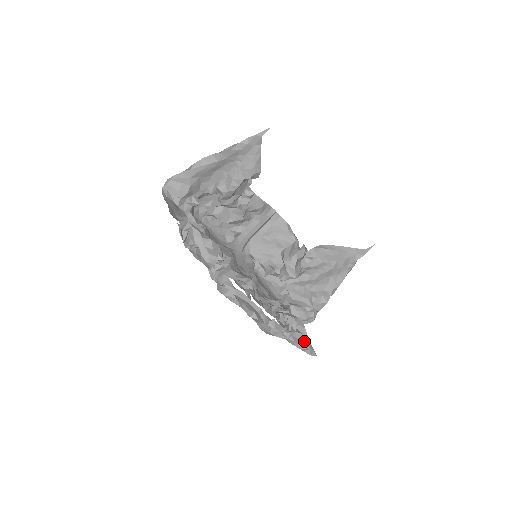
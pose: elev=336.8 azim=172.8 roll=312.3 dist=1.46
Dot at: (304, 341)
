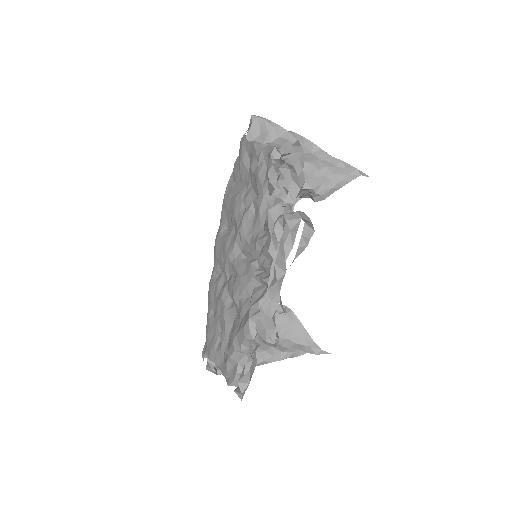
Dot at: (253, 371)
